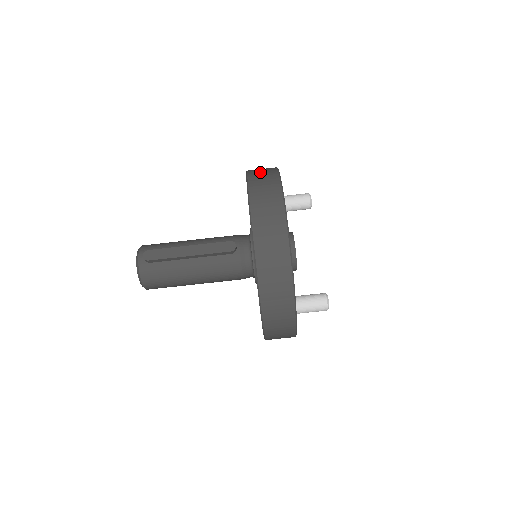
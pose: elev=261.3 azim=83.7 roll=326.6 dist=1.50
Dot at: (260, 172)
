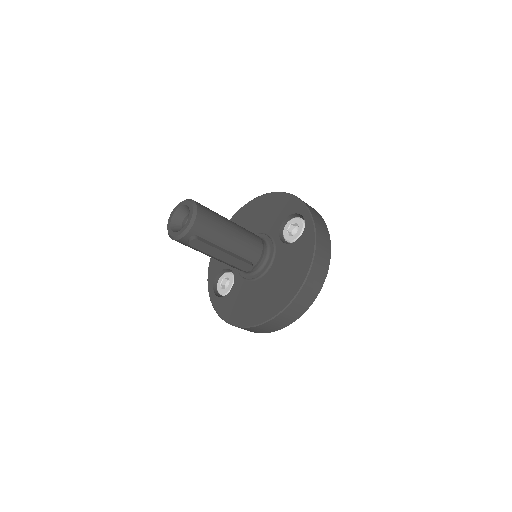
Dot at: (315, 280)
